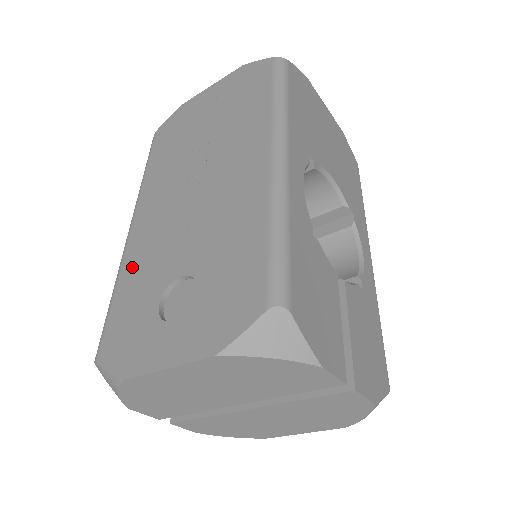
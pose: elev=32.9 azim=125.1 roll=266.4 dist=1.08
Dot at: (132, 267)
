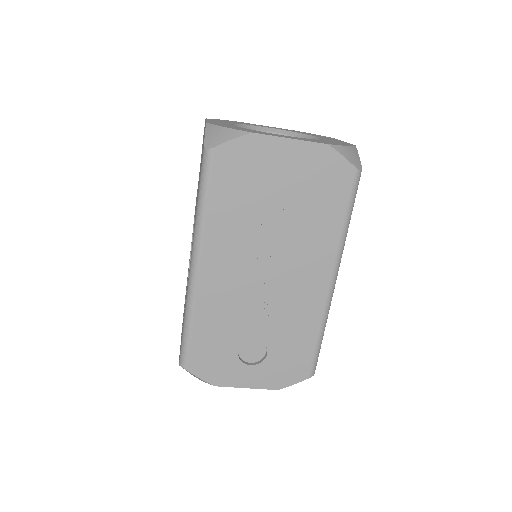
Dot at: (208, 313)
